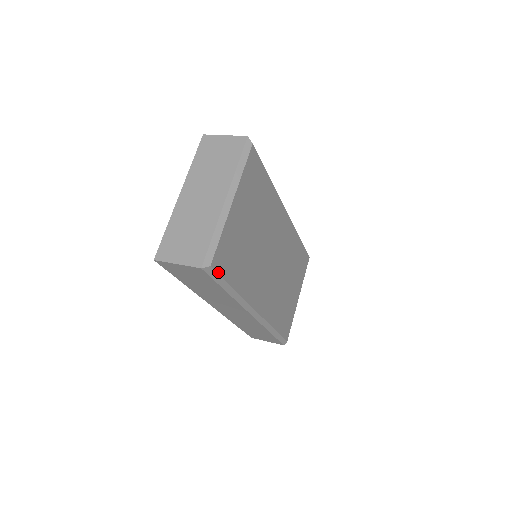
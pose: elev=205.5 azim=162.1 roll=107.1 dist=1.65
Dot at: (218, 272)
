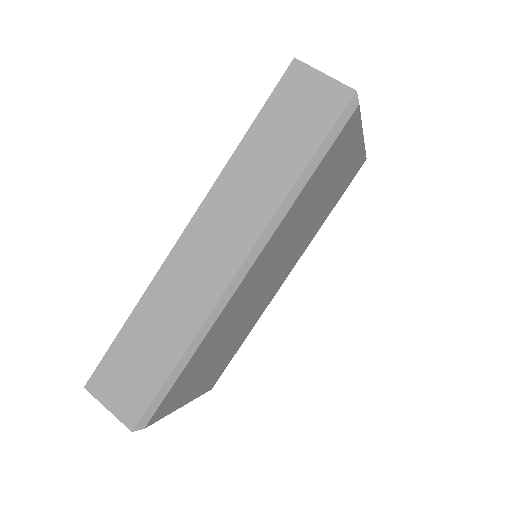
Dot at: (344, 127)
